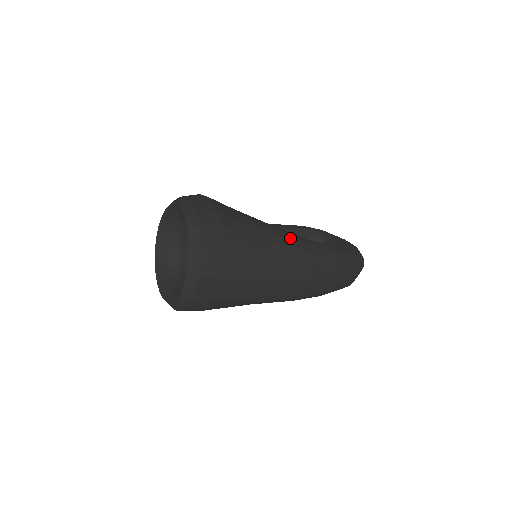
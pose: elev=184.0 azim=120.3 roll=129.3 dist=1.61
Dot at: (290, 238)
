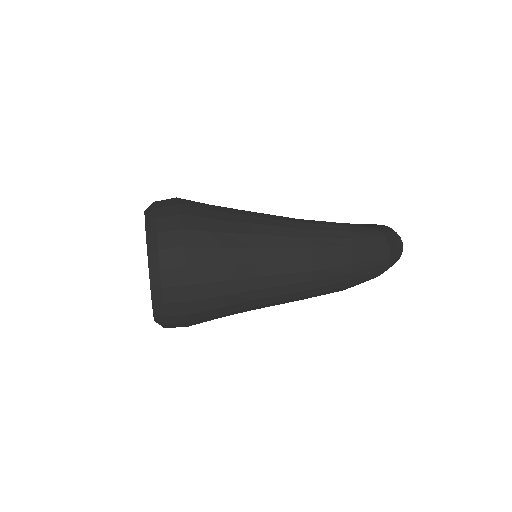
Dot at: (278, 218)
